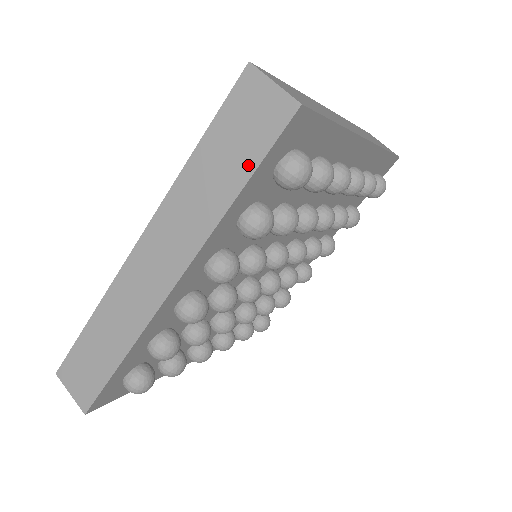
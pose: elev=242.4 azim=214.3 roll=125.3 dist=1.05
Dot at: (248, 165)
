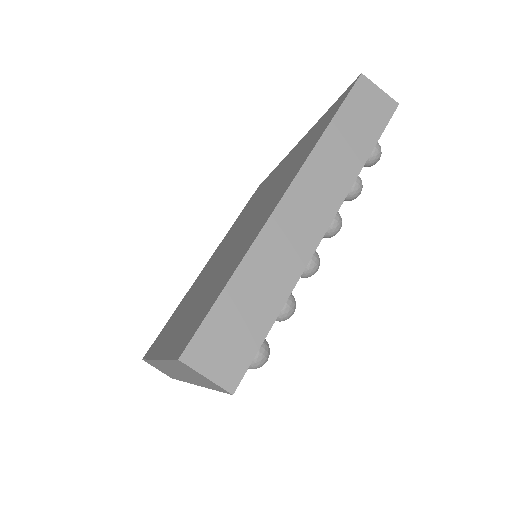
Dot at: (373, 135)
